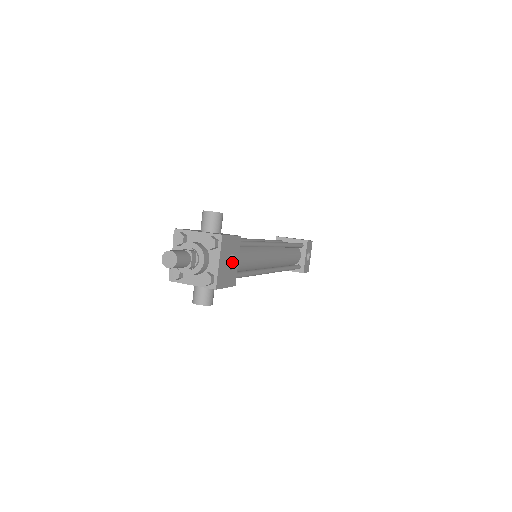
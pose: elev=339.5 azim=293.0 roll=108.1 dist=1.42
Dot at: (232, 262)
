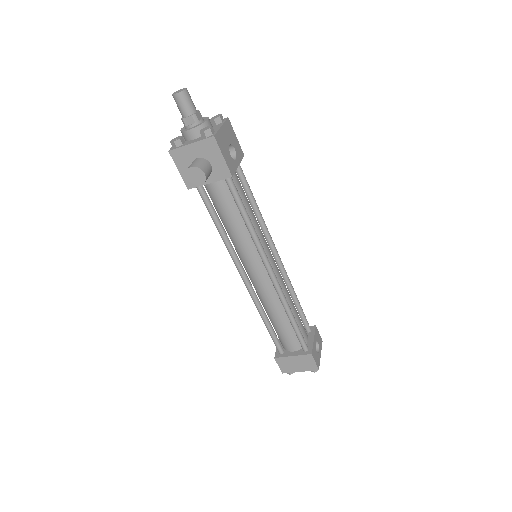
Dot at: occluded
